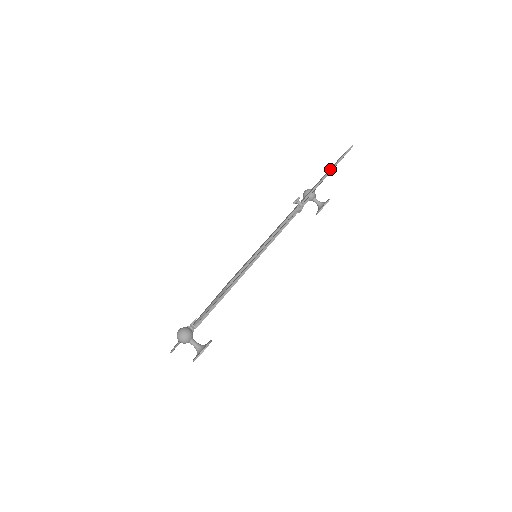
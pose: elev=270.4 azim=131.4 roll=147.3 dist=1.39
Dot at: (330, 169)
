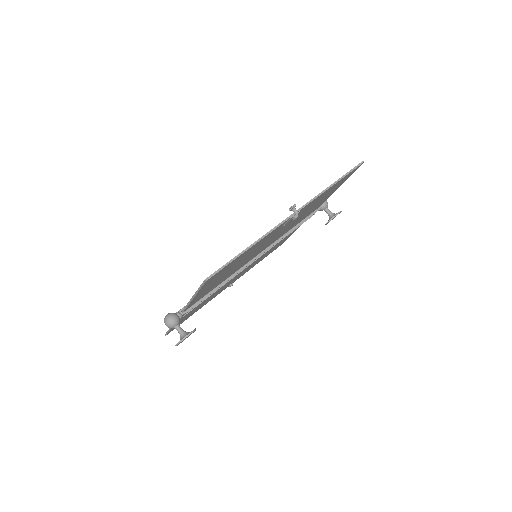
Dot at: occluded
